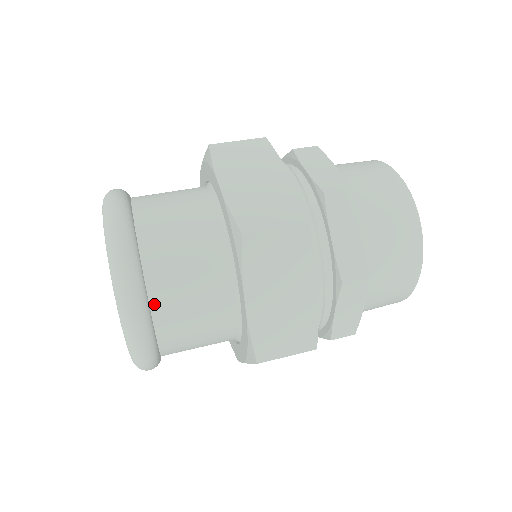
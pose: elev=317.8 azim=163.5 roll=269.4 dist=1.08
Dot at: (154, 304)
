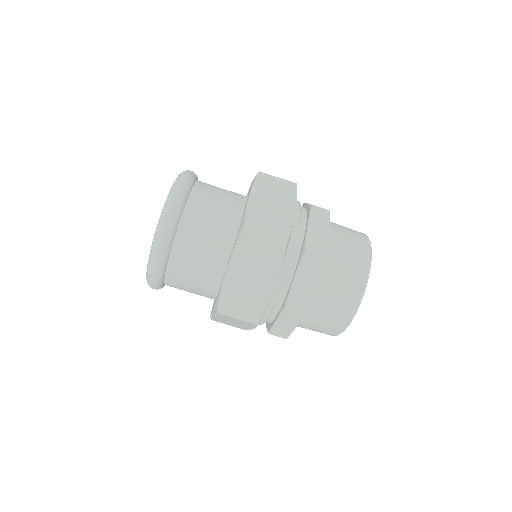
Dot at: (167, 284)
